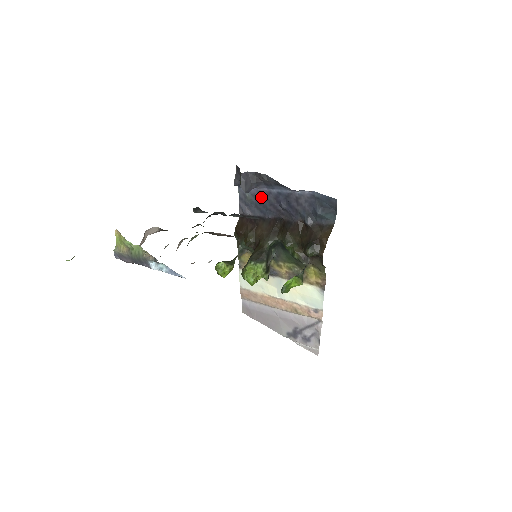
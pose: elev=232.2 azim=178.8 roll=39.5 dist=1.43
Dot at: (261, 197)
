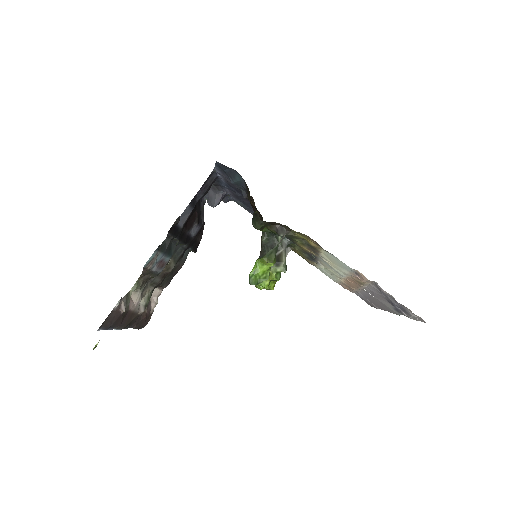
Dot at: (236, 198)
